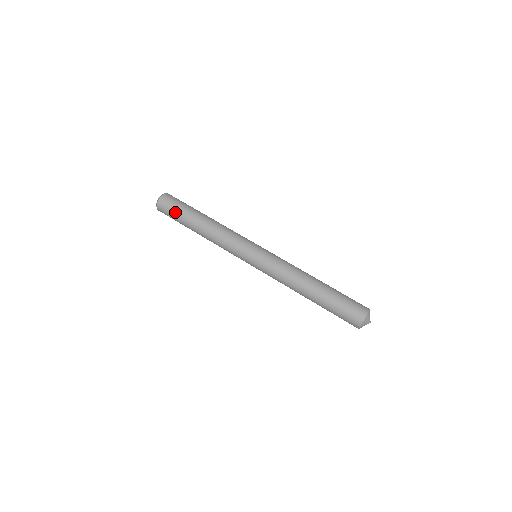
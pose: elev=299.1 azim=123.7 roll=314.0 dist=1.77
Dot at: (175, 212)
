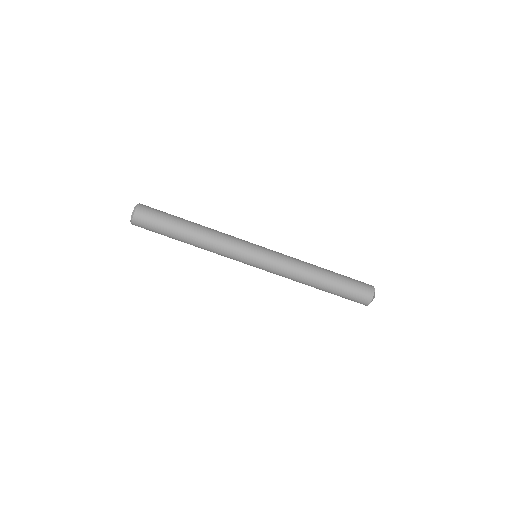
Dot at: (157, 227)
